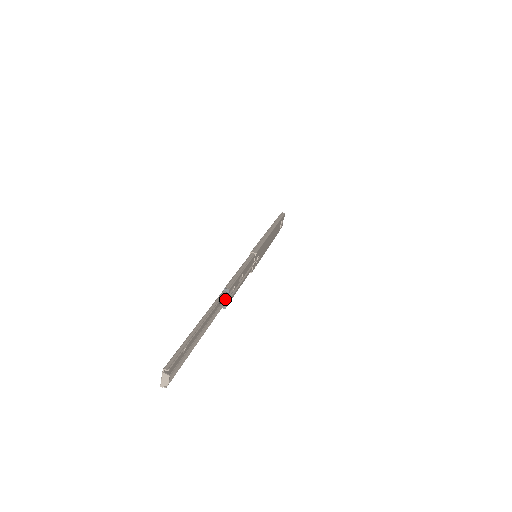
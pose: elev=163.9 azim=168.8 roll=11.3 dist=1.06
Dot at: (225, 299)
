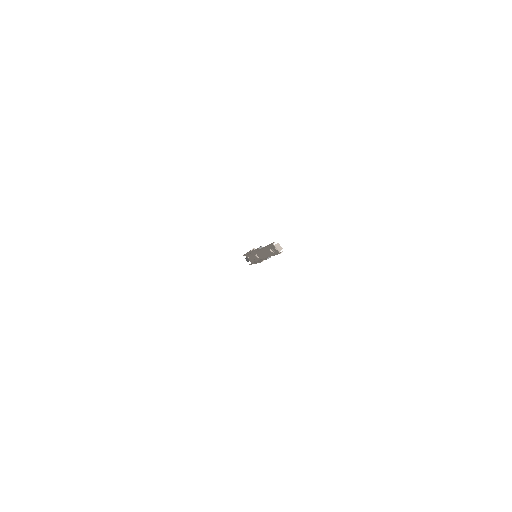
Dot at: occluded
